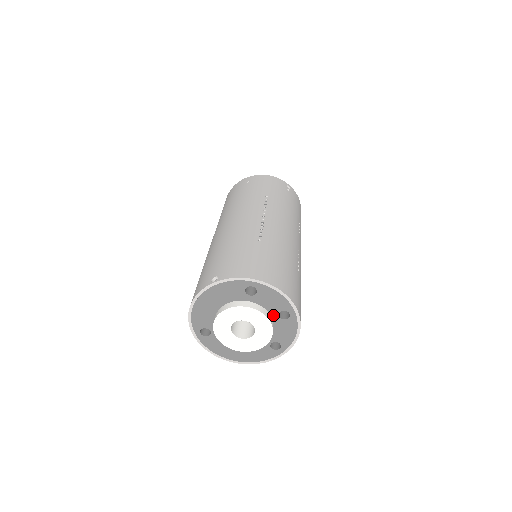
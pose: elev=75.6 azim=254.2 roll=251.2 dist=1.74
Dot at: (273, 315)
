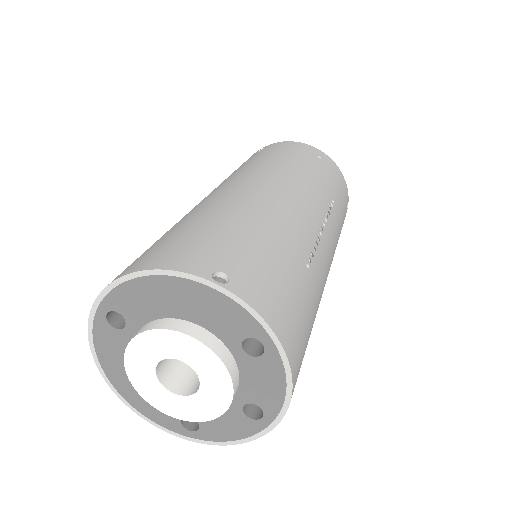
Dot at: (239, 397)
